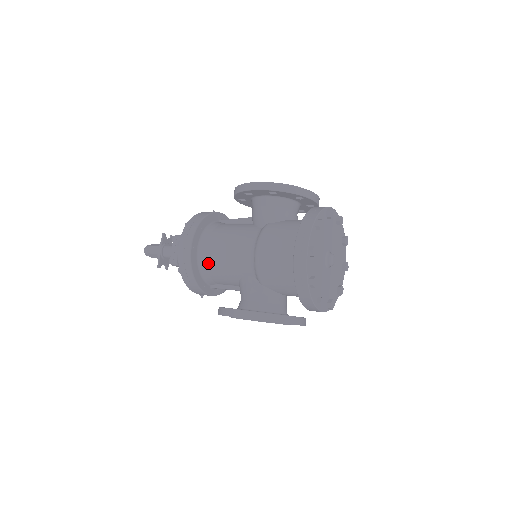
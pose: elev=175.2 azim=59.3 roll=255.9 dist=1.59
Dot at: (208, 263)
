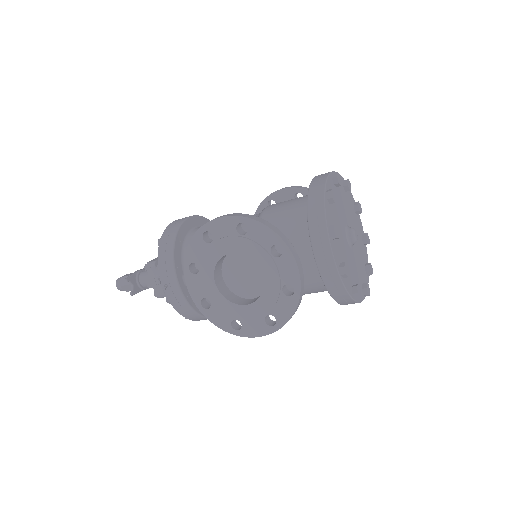
Dot at: occluded
